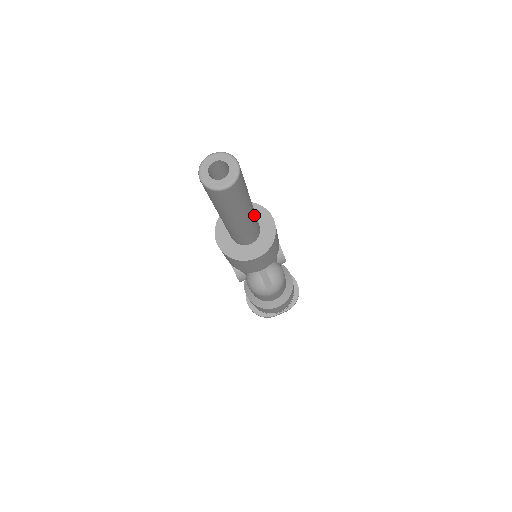
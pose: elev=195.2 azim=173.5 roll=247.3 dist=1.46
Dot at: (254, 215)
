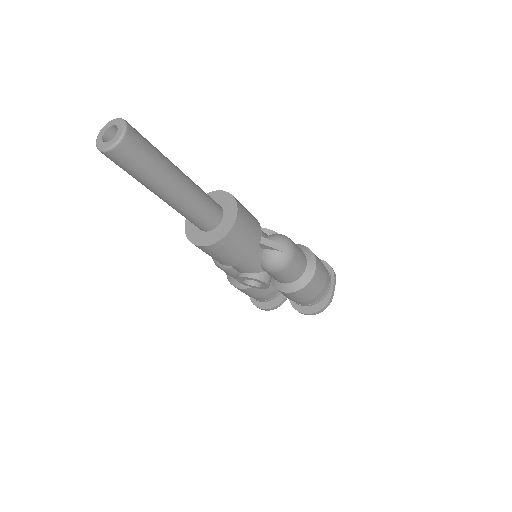
Dot at: (192, 181)
